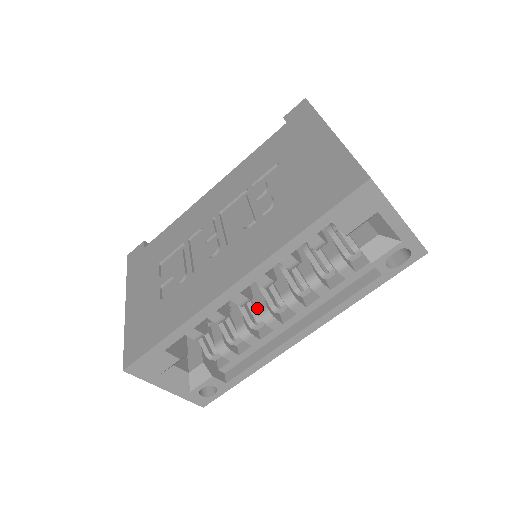
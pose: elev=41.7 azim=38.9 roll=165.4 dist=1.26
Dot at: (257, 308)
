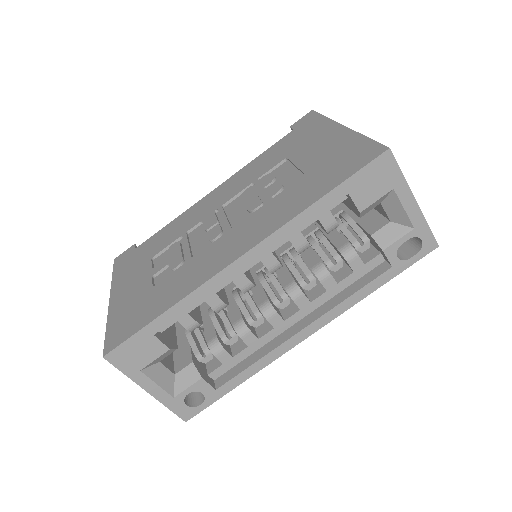
Dot at: (257, 302)
